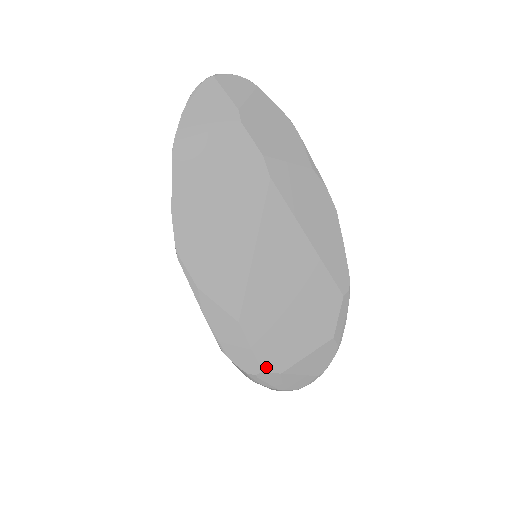
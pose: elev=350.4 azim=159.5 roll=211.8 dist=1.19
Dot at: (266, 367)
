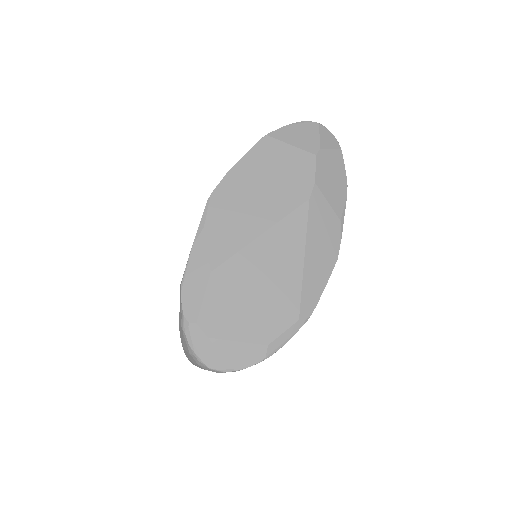
Dot at: (202, 322)
